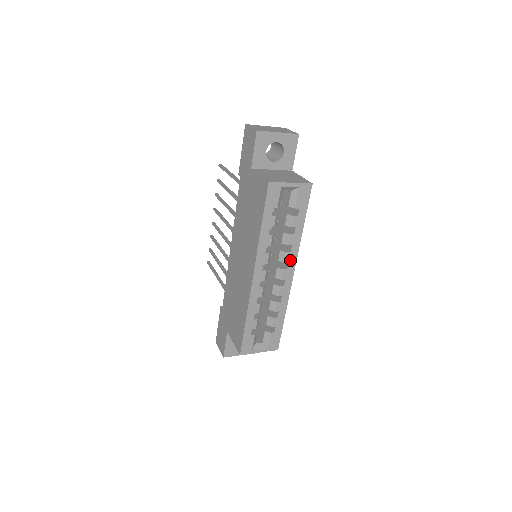
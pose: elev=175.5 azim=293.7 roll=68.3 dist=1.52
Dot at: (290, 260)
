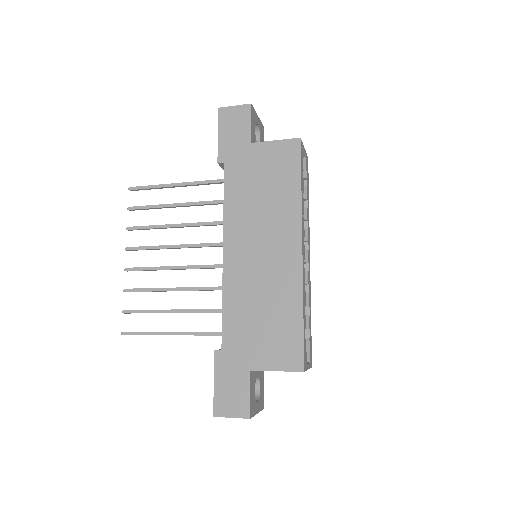
Dot at: (308, 239)
